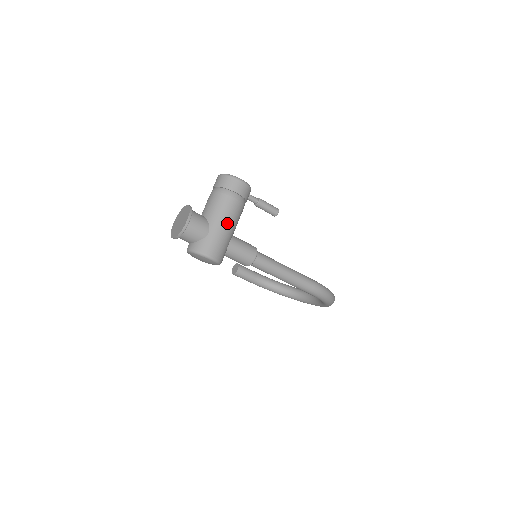
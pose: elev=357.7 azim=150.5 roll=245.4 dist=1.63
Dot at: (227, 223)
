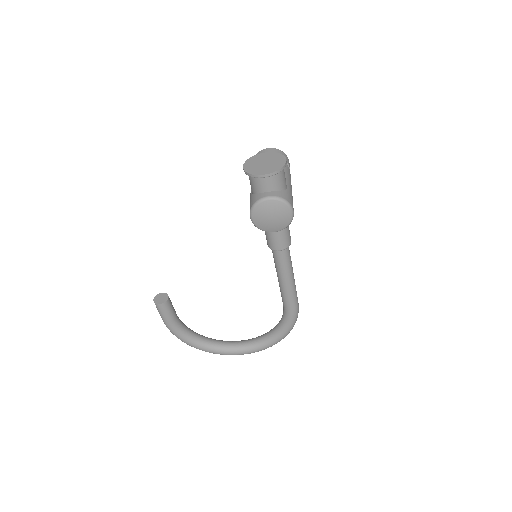
Dot at: occluded
